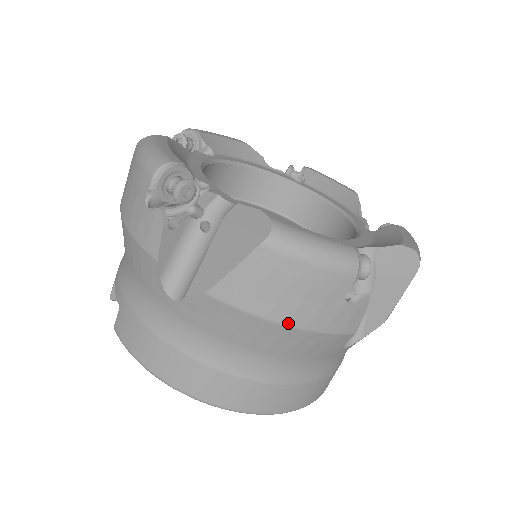
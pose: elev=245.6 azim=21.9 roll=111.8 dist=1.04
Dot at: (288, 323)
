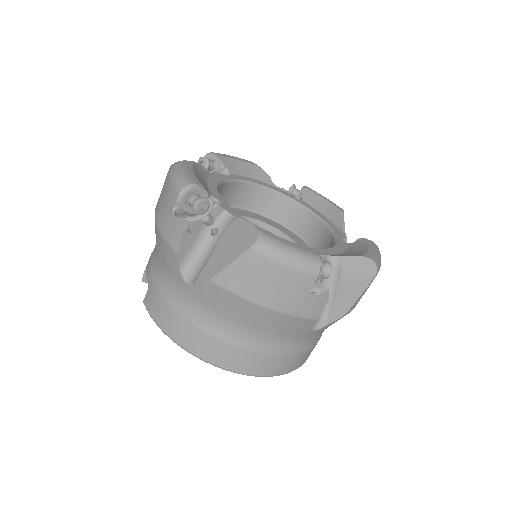
Dot at: (267, 306)
